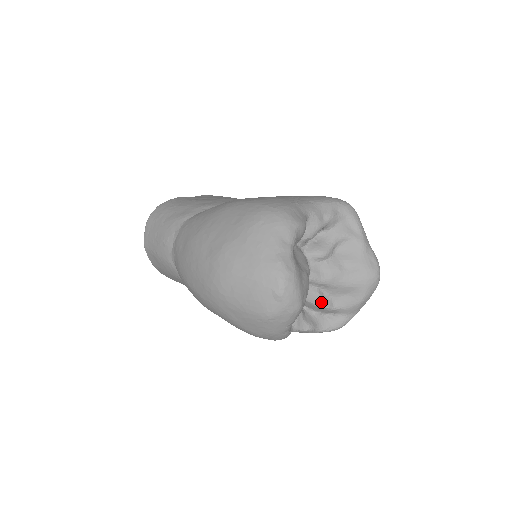
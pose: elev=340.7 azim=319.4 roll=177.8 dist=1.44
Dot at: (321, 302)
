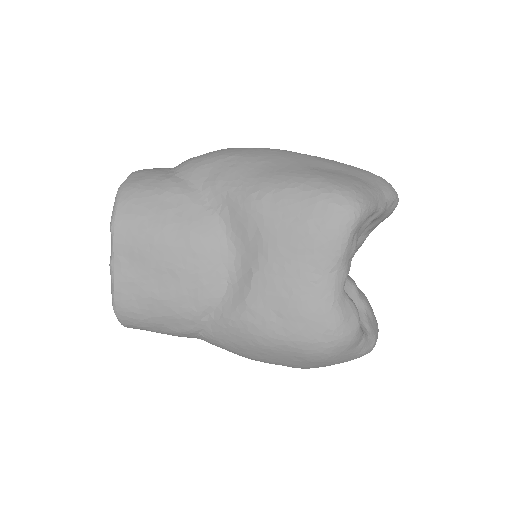
Dot at: occluded
